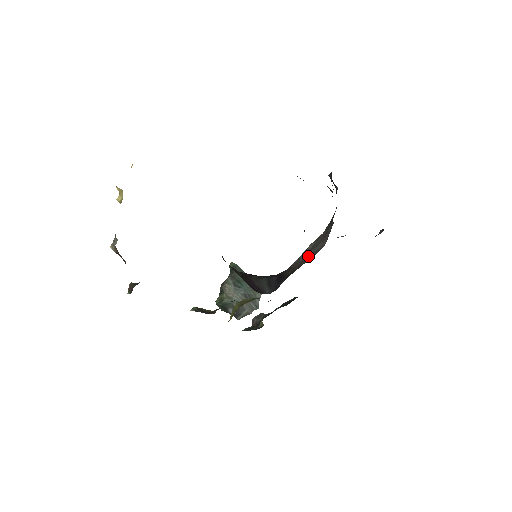
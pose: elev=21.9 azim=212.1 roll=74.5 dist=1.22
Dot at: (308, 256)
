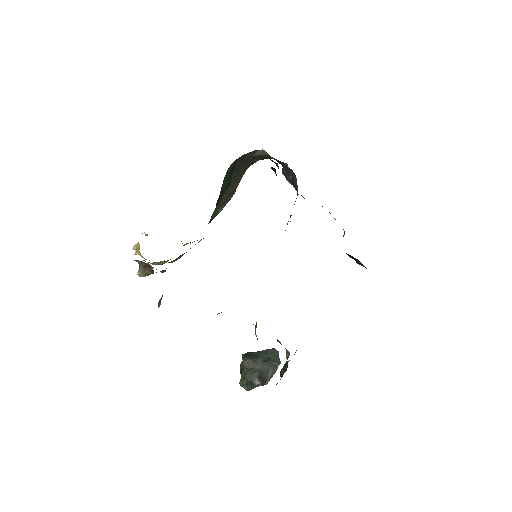
Dot at: occluded
